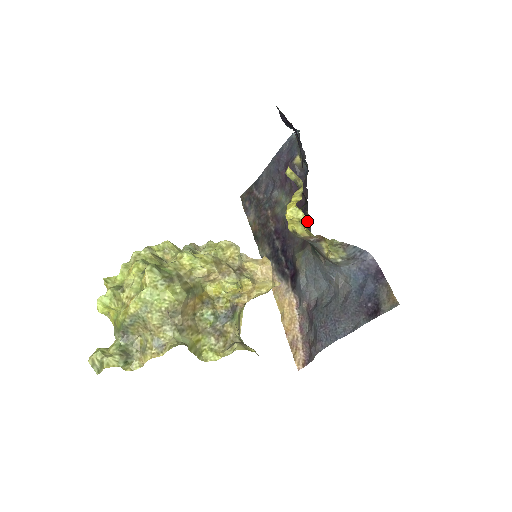
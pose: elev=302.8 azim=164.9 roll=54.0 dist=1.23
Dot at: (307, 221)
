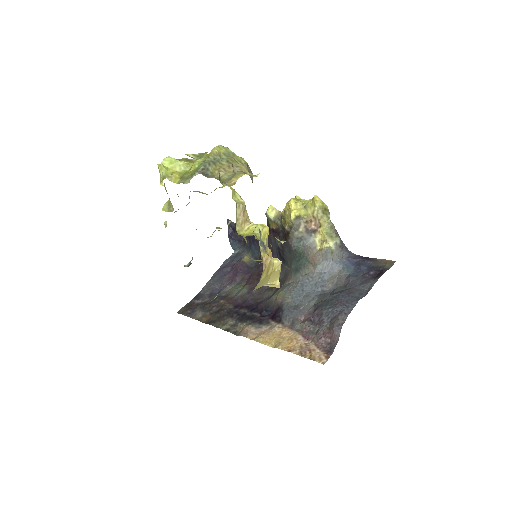
Dot at: occluded
